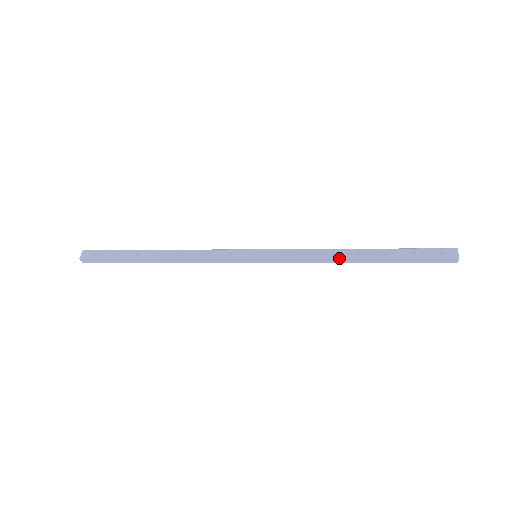
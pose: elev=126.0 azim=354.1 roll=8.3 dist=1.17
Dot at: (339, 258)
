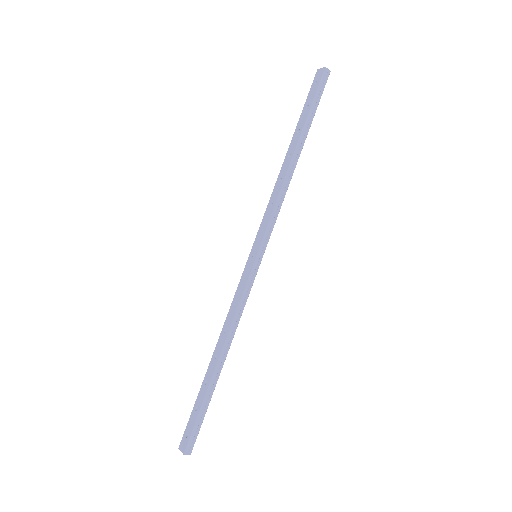
Dot at: (286, 173)
